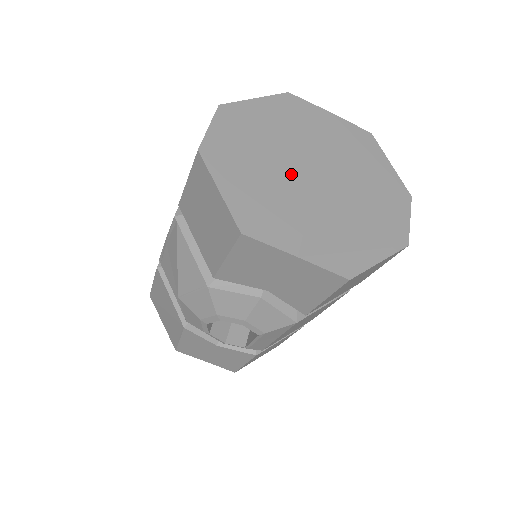
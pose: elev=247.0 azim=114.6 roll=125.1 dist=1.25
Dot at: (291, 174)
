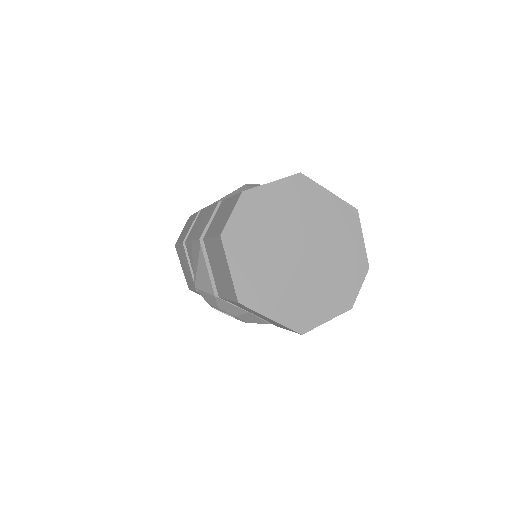
Dot at: (283, 253)
